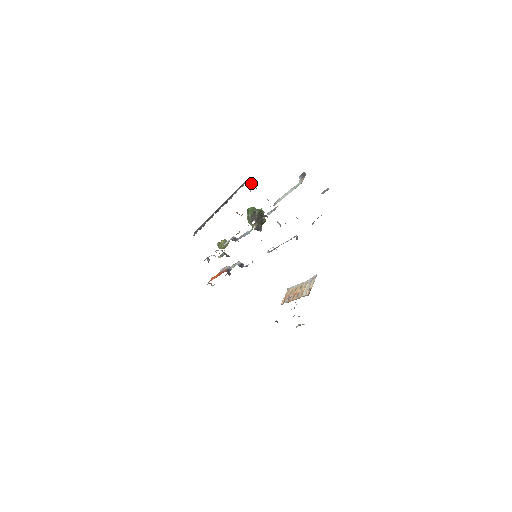
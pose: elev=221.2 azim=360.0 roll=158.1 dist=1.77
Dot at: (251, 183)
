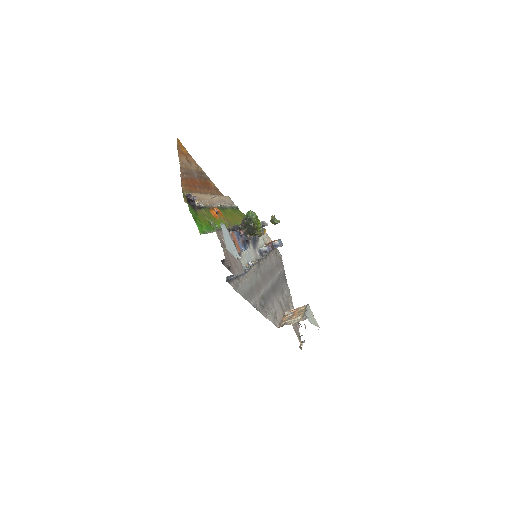
Dot at: (193, 198)
